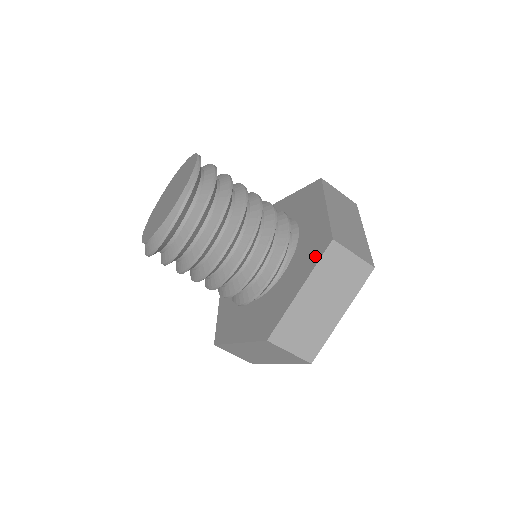
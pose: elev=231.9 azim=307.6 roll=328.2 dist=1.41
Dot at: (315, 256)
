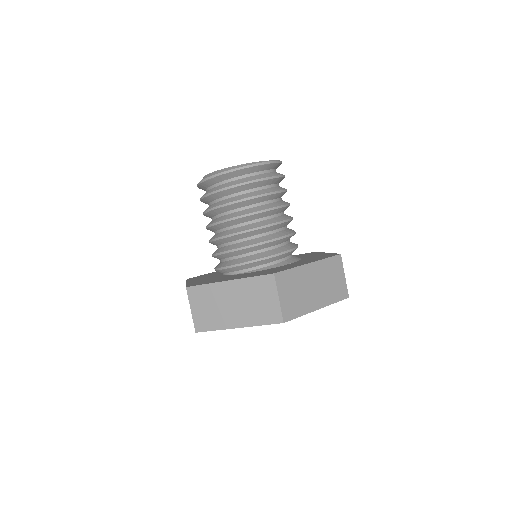
Dot at: (259, 274)
